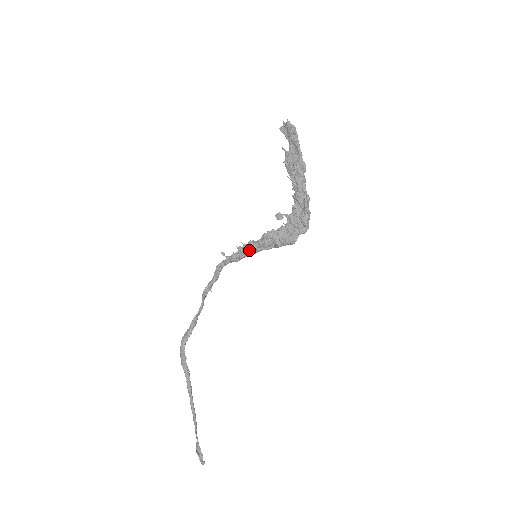
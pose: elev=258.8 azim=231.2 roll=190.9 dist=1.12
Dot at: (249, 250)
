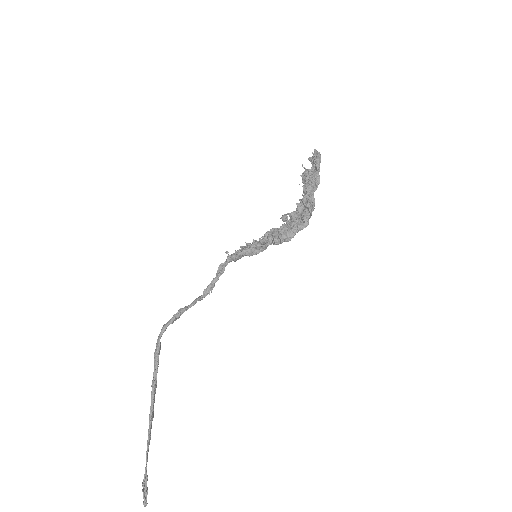
Dot at: (249, 247)
